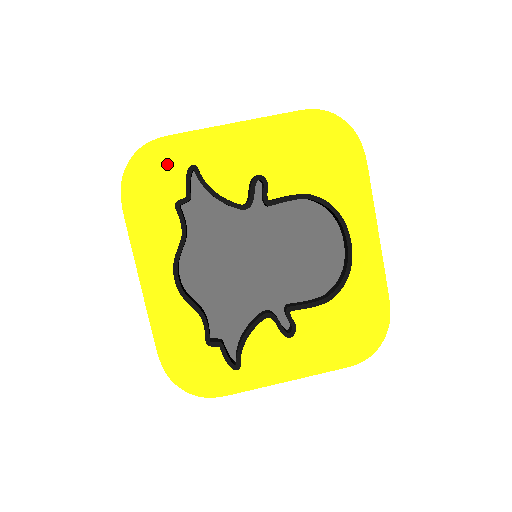
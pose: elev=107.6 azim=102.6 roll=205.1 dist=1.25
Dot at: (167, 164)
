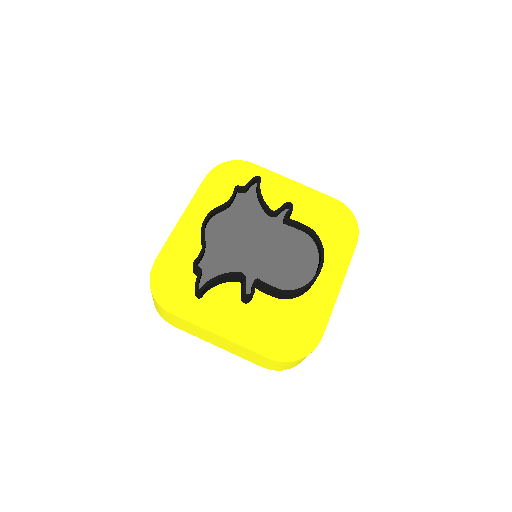
Dot at: (245, 175)
